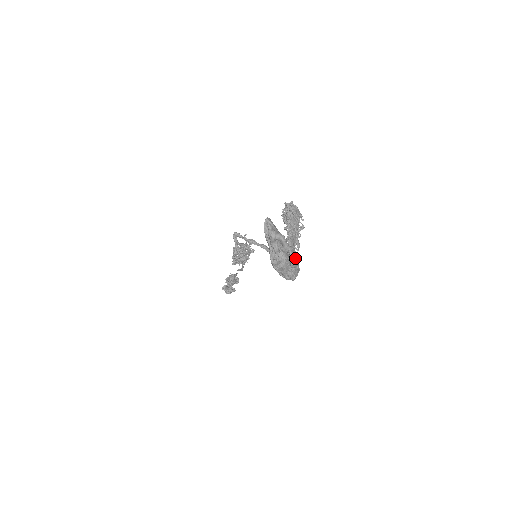
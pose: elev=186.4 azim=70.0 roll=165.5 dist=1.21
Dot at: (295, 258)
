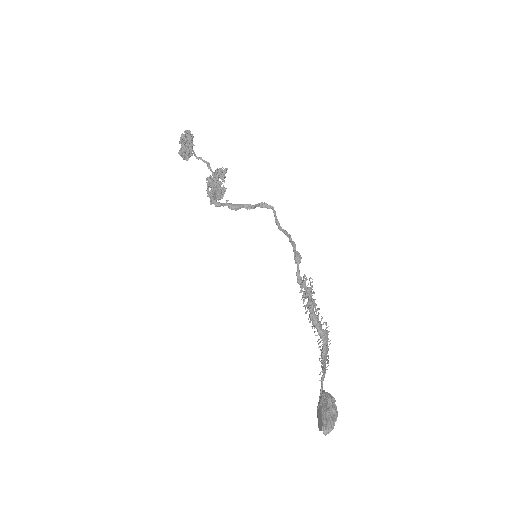
Dot at: occluded
